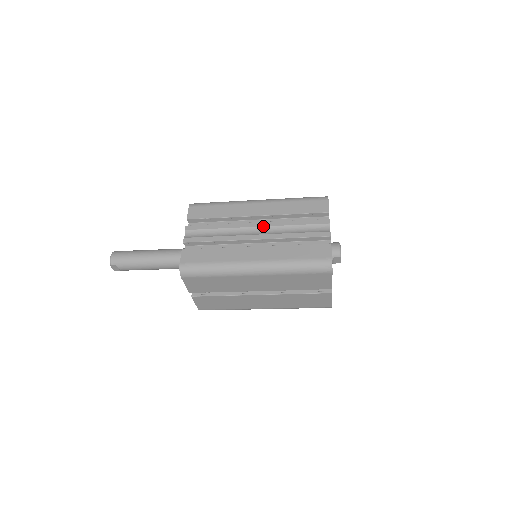
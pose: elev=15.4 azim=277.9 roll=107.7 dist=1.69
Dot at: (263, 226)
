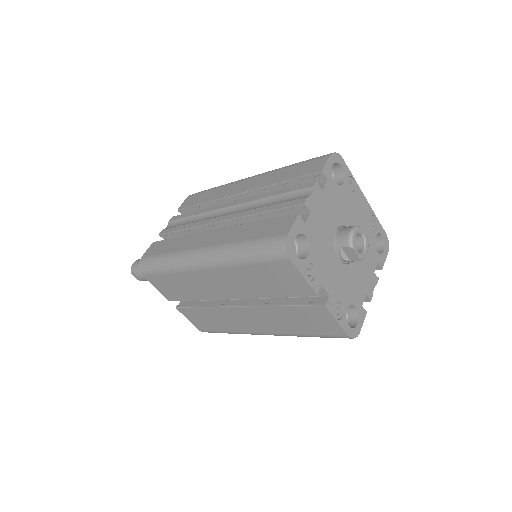
Dot at: (236, 204)
